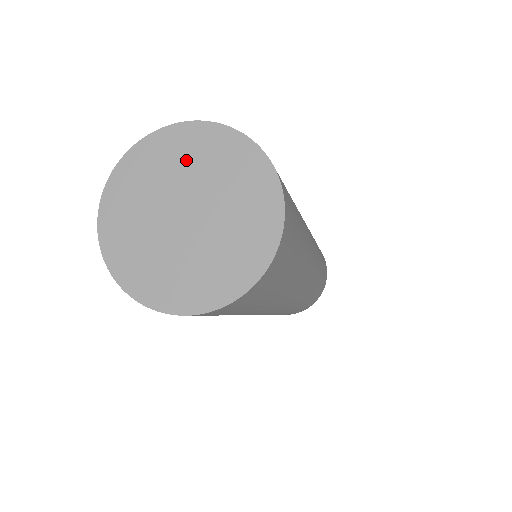
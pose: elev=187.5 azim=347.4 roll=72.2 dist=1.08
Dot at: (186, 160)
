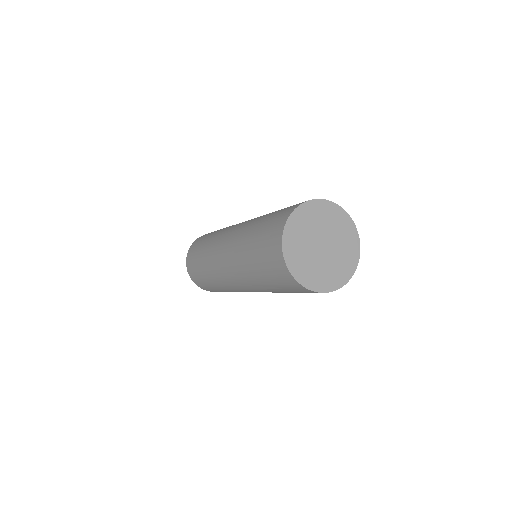
Dot at: (334, 223)
